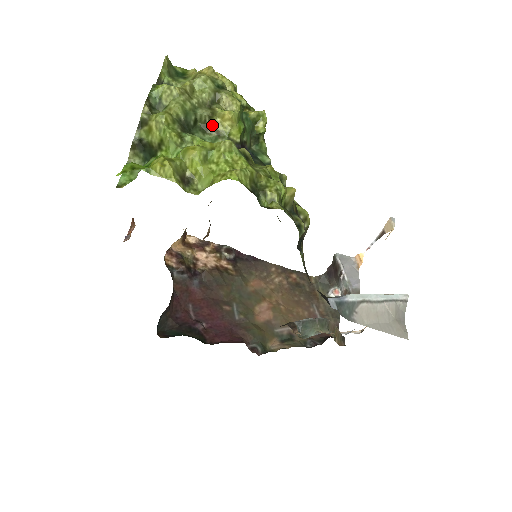
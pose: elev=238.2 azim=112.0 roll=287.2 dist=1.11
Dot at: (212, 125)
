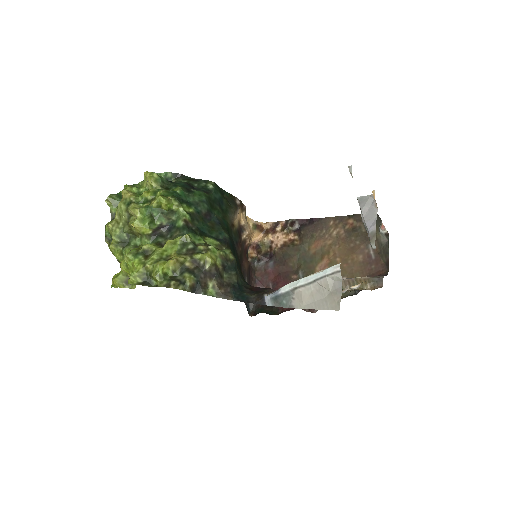
Dot at: (135, 232)
